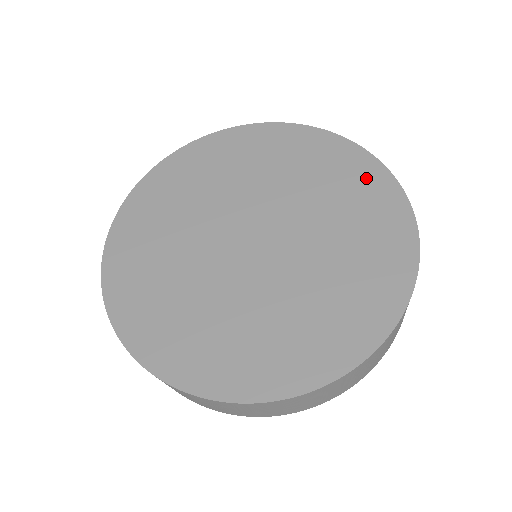
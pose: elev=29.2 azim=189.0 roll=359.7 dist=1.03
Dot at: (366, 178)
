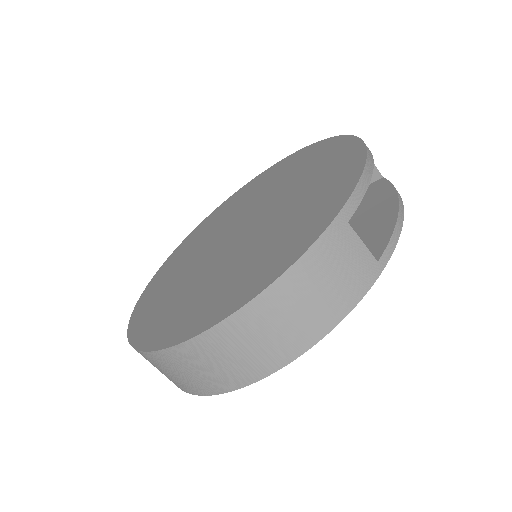
Dot at: (335, 152)
